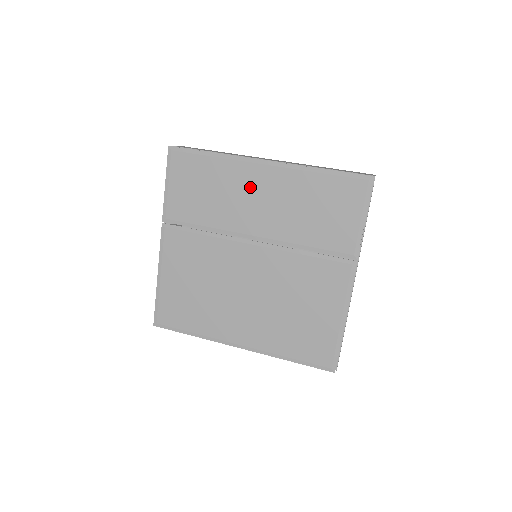
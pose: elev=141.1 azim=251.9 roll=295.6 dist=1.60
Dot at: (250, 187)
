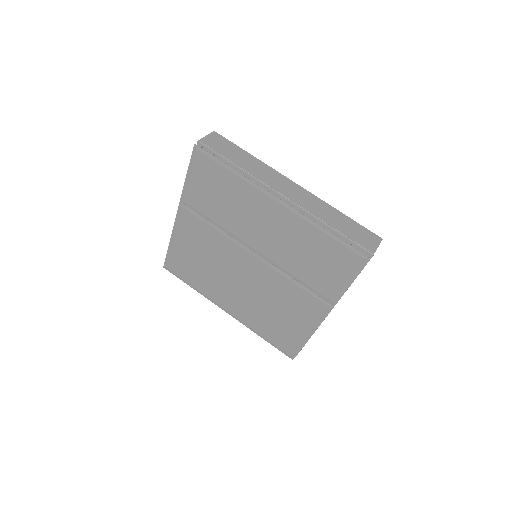
Dot at: (260, 213)
